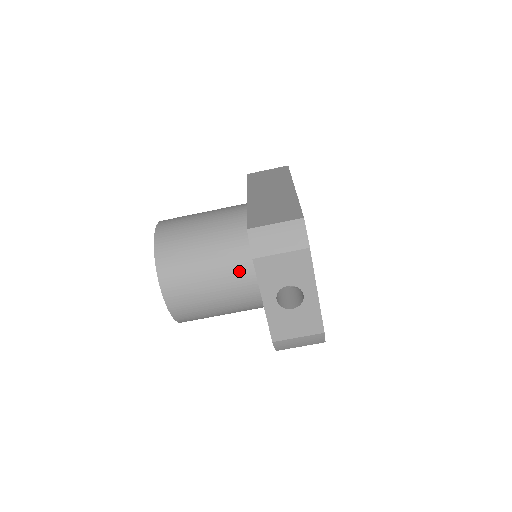
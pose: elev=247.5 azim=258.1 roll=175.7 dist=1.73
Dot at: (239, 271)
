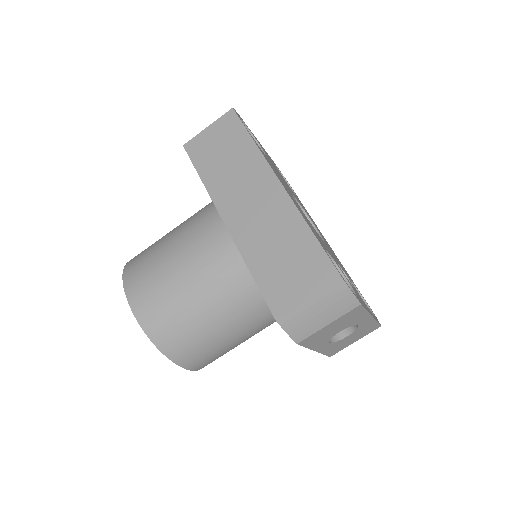
Dot at: (263, 315)
